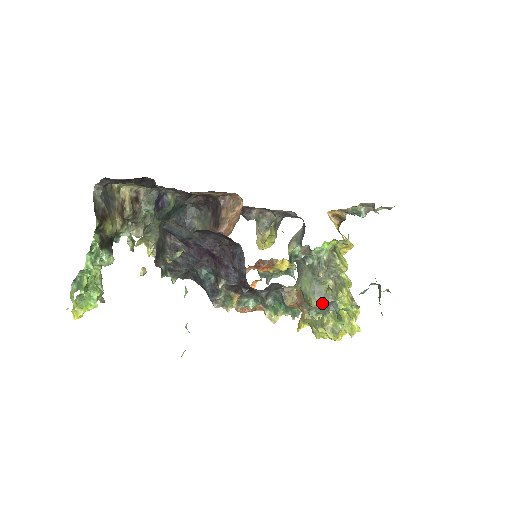
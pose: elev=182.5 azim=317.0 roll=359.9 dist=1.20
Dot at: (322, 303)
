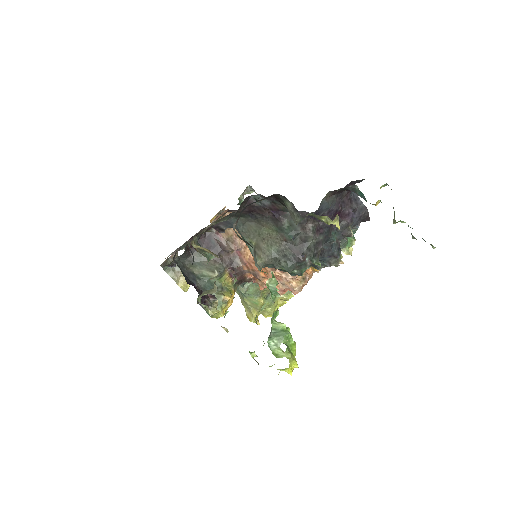
Dot at: occluded
